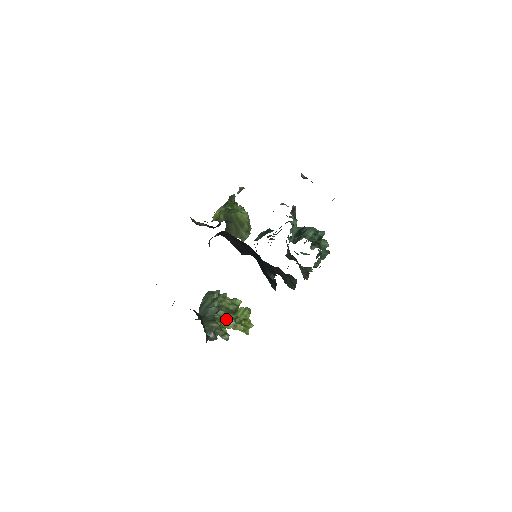
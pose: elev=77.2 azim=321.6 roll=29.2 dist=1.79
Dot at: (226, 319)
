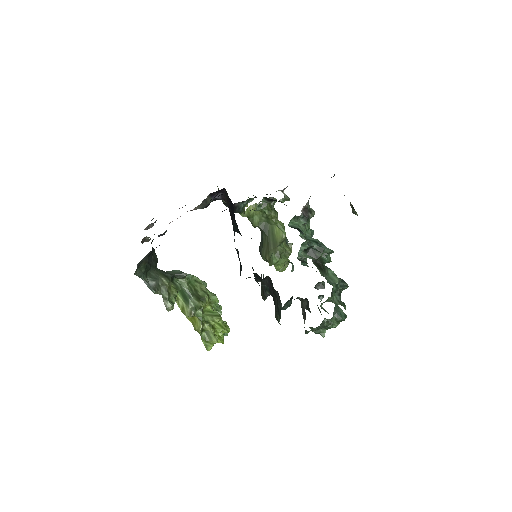
Dot at: (187, 298)
